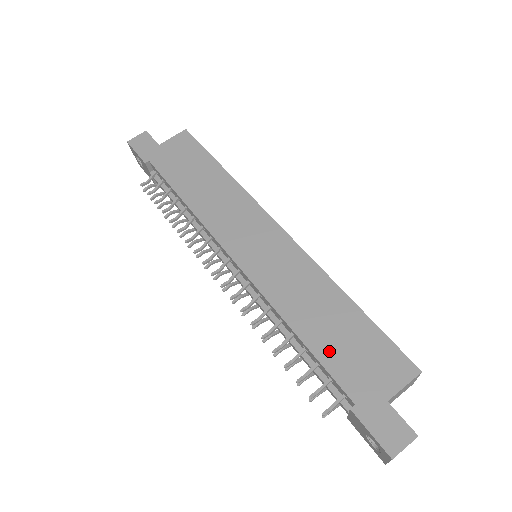
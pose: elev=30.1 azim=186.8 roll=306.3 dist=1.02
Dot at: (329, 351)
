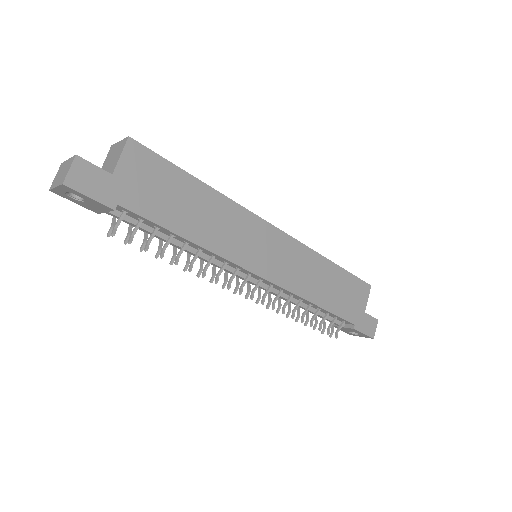
Dot at: (336, 304)
